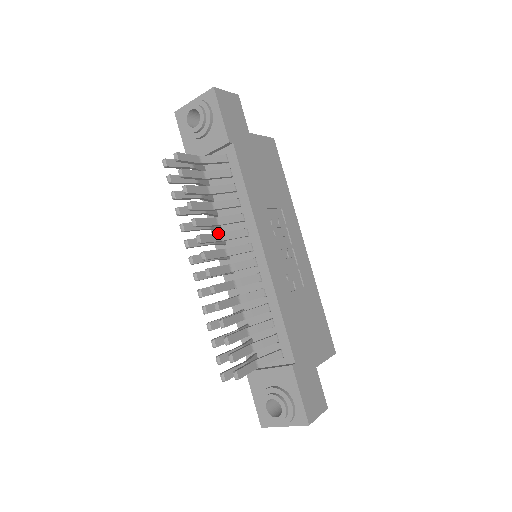
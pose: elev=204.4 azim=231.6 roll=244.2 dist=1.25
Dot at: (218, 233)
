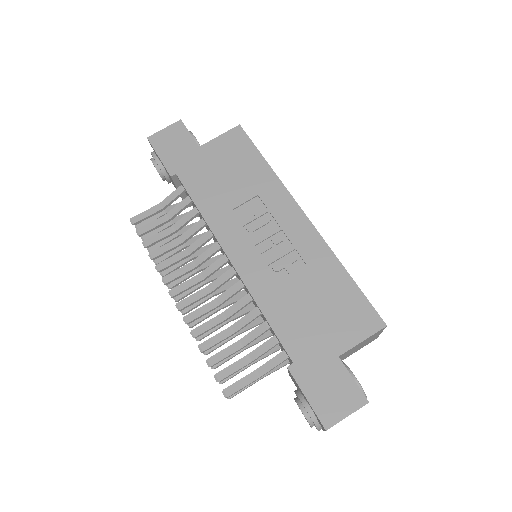
Dot at: (189, 263)
